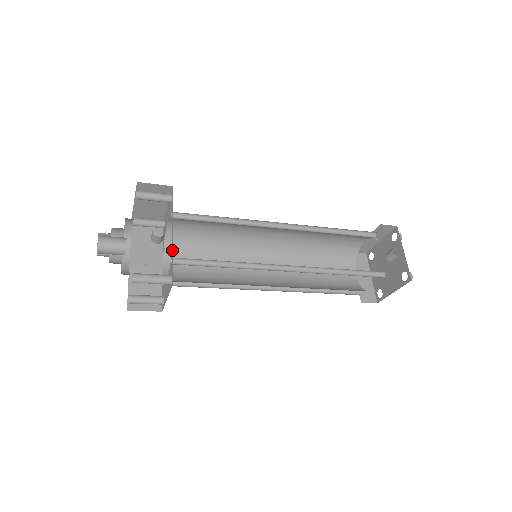
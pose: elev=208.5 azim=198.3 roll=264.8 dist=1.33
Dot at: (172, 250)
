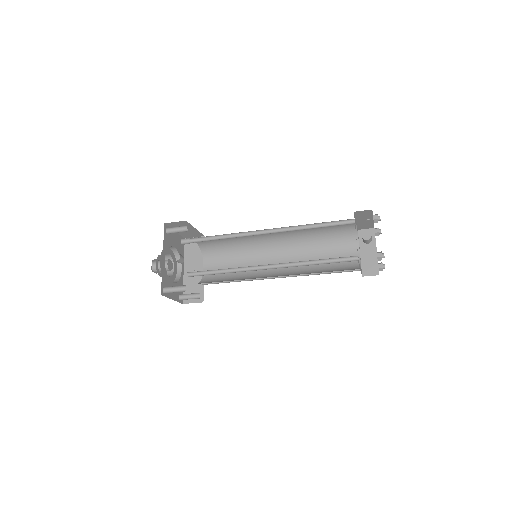
Dot at: occluded
